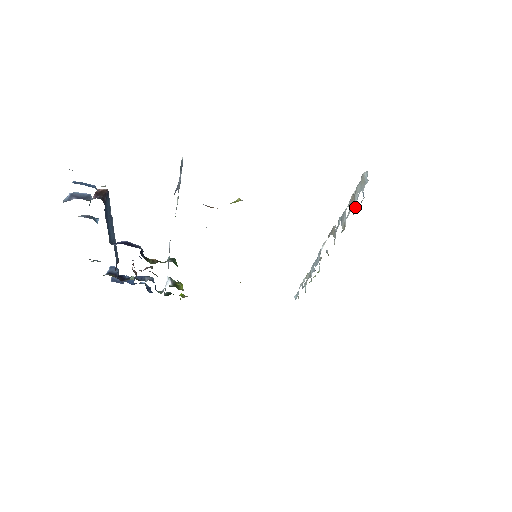
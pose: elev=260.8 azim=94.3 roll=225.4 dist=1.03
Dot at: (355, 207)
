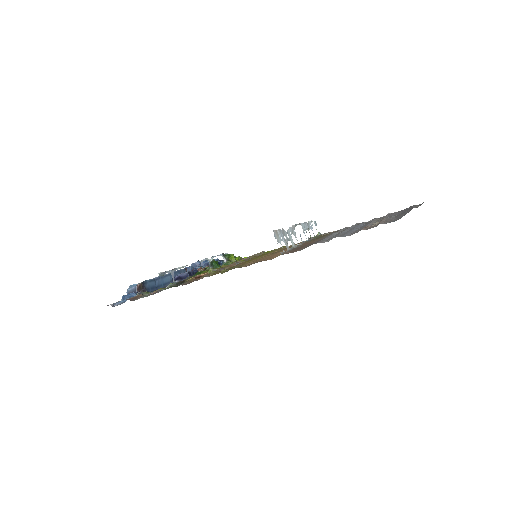
Dot at: (286, 246)
